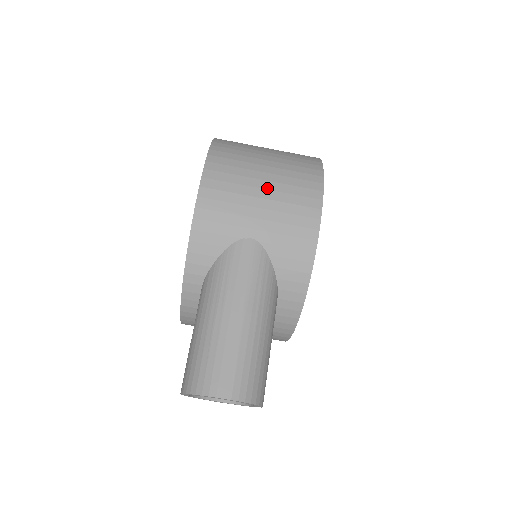
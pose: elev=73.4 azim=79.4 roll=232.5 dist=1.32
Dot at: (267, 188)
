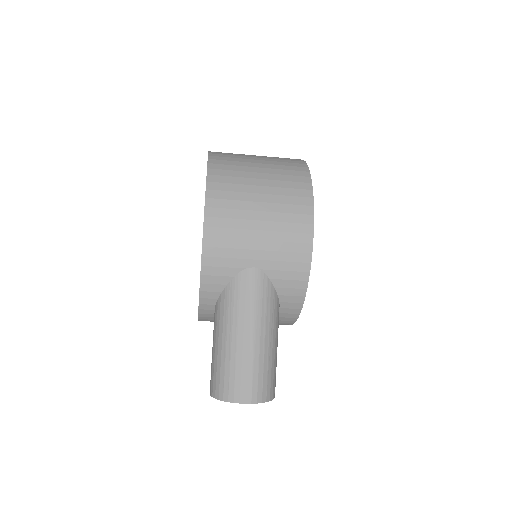
Dot at: (264, 219)
